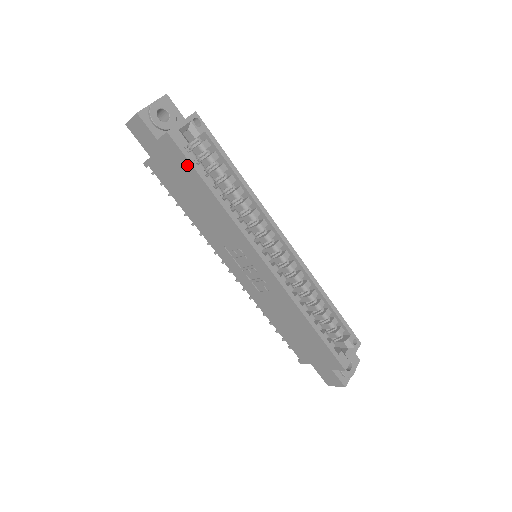
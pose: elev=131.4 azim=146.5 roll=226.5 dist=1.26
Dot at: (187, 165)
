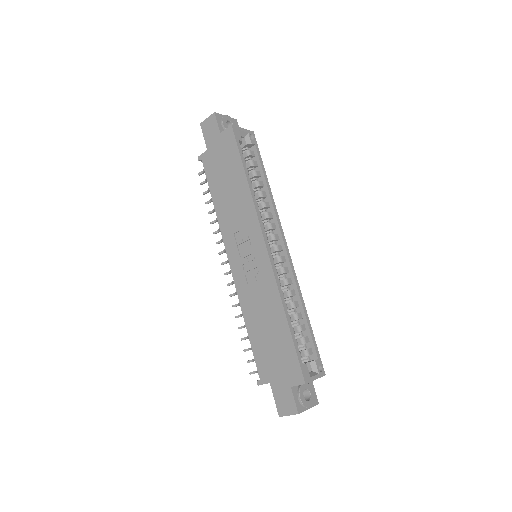
Dot at: (235, 152)
